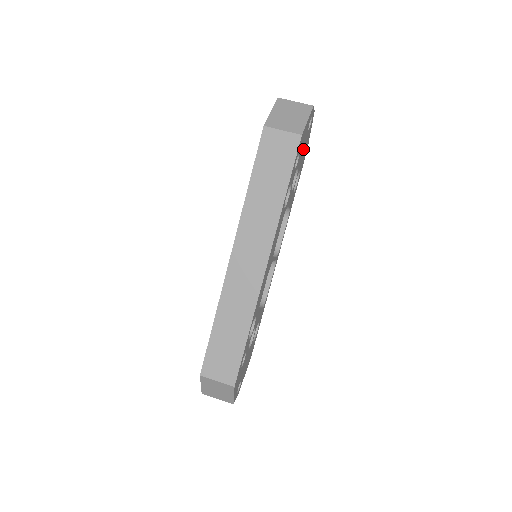
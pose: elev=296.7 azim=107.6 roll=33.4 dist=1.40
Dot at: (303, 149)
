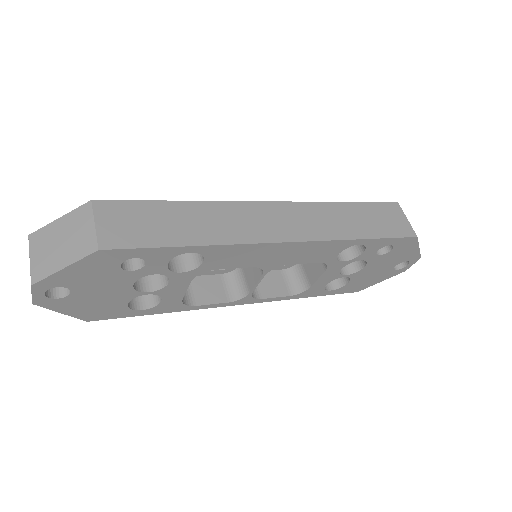
Dot at: (378, 268)
